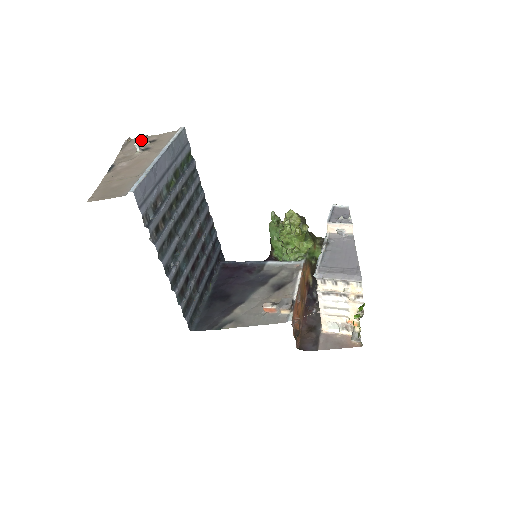
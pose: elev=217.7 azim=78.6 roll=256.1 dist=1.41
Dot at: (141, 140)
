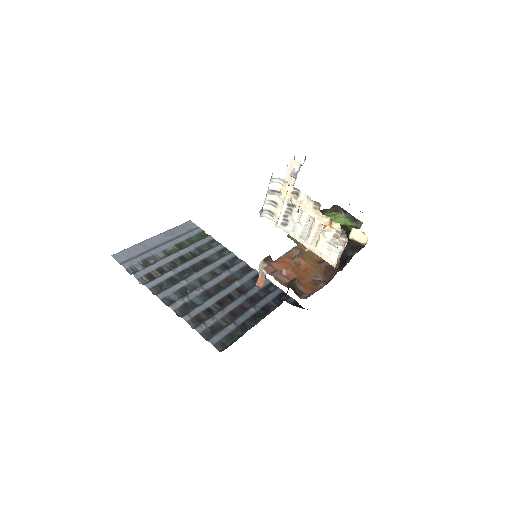
Dot at: occluded
